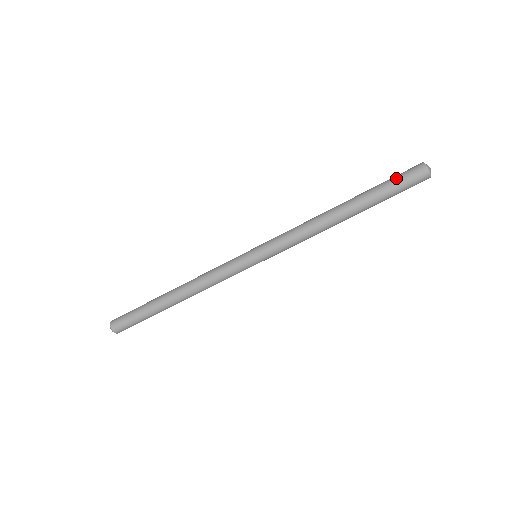
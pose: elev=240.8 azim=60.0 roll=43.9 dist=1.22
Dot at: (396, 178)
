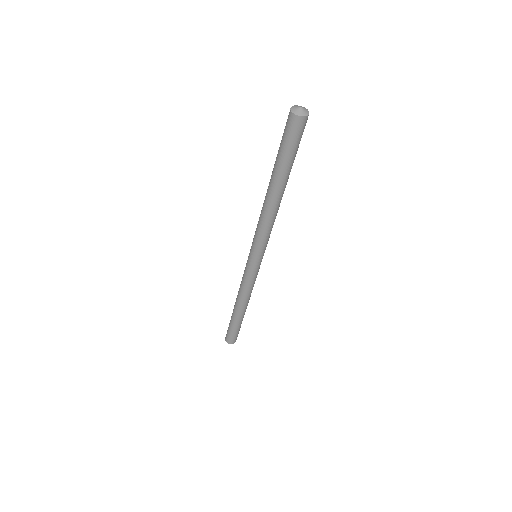
Dot at: (282, 136)
